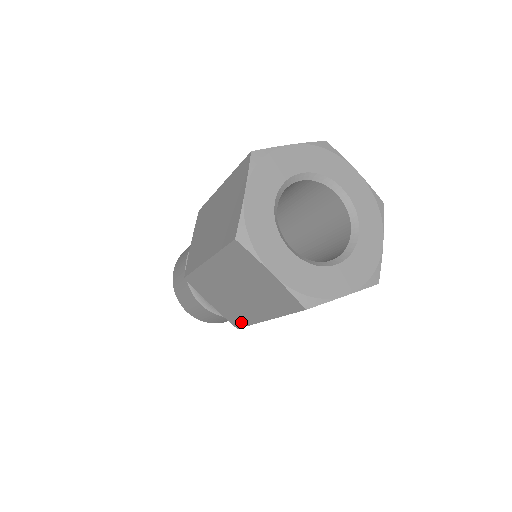
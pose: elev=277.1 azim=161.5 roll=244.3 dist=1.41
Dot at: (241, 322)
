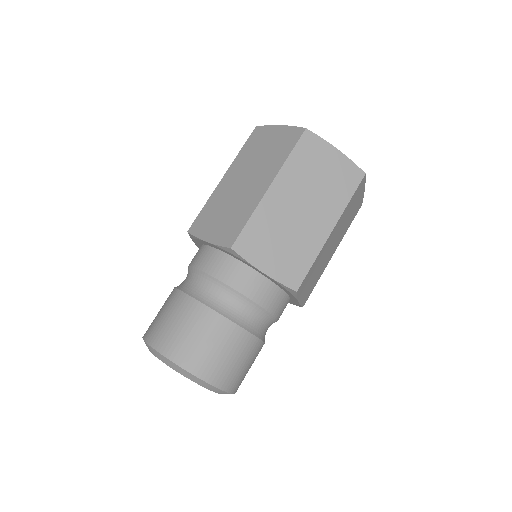
Dot at: (303, 268)
